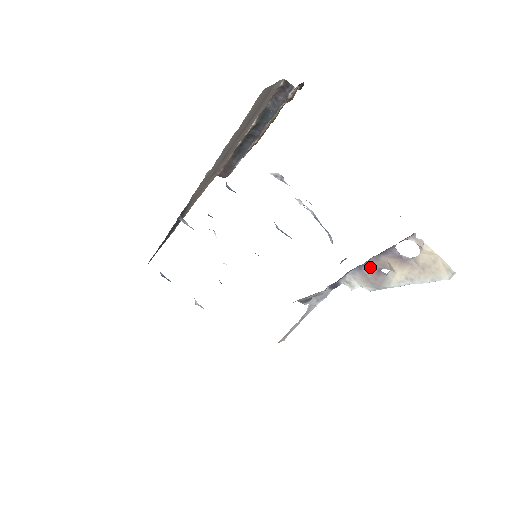
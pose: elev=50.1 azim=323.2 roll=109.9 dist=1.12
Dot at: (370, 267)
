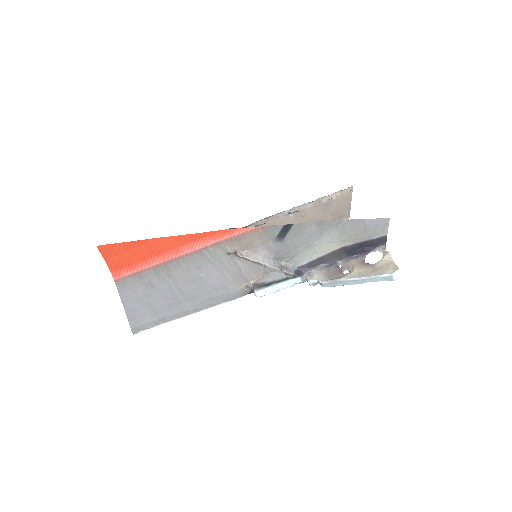
Dot at: (337, 267)
